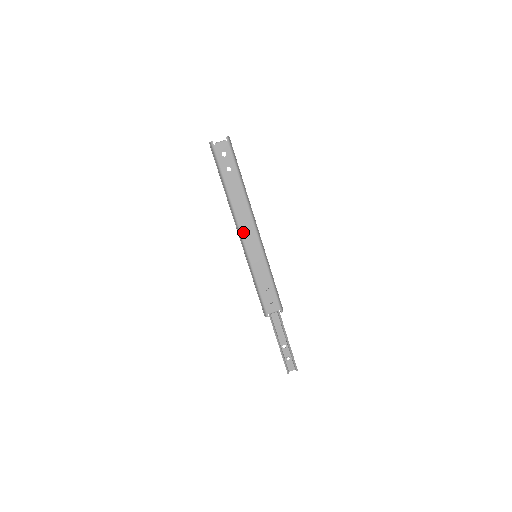
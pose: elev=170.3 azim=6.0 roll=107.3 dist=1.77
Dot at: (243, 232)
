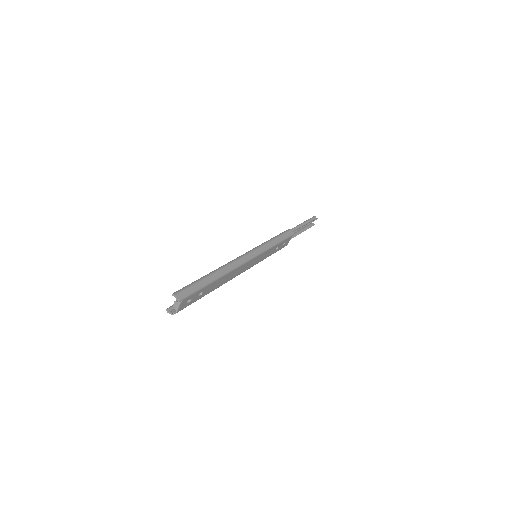
Dot at: (241, 272)
